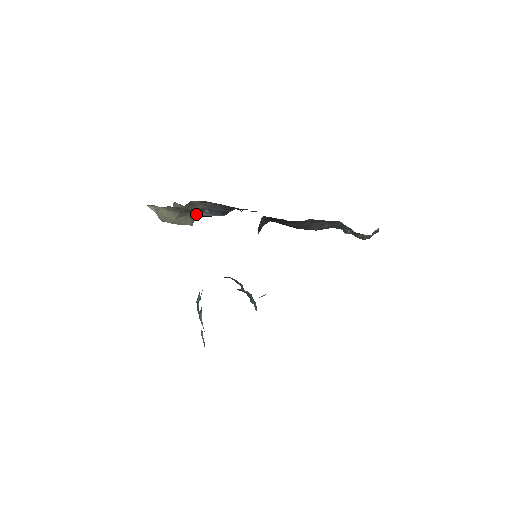
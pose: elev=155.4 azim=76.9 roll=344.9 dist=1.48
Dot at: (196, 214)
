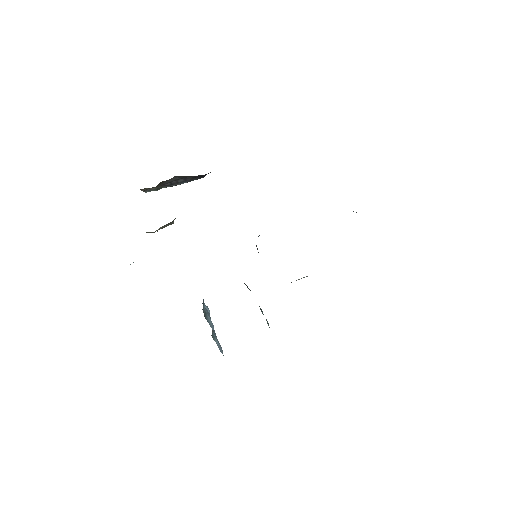
Dot at: occluded
